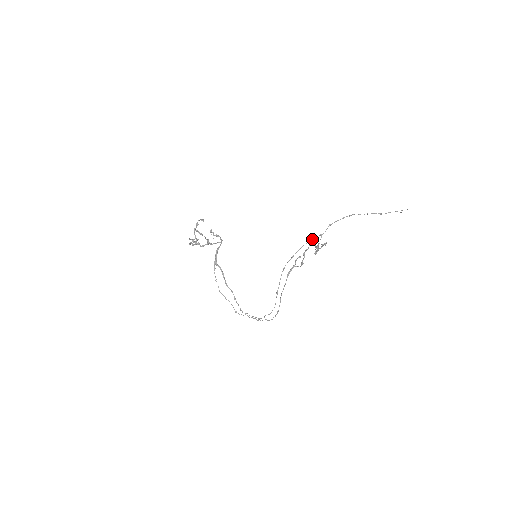
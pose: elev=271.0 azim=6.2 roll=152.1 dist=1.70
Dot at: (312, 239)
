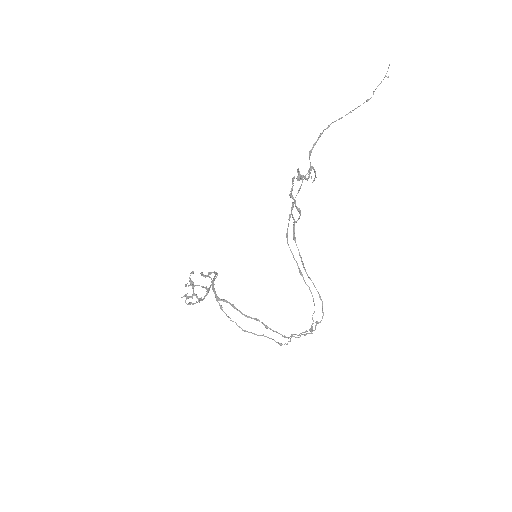
Dot at: (293, 177)
